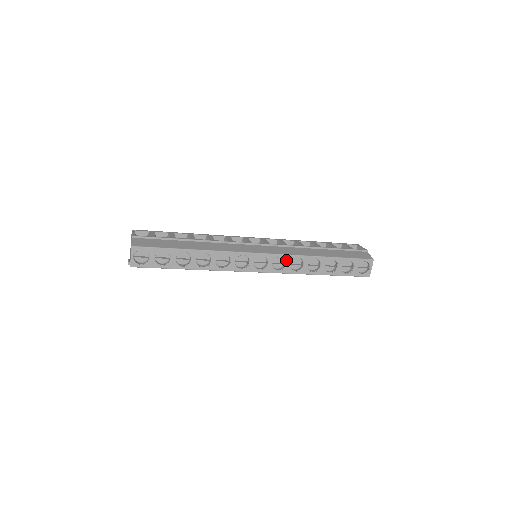
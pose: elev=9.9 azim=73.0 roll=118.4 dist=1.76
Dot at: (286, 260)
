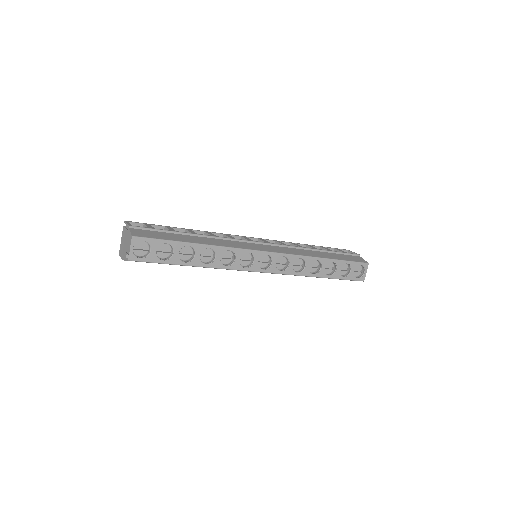
Dot at: (289, 260)
